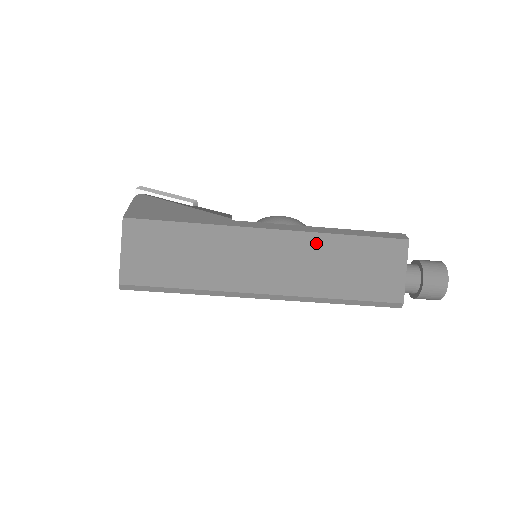
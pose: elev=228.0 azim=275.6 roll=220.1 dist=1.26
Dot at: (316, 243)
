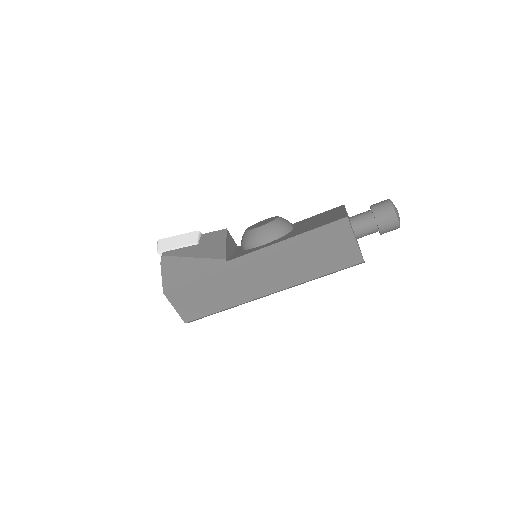
Dot at: (286, 255)
